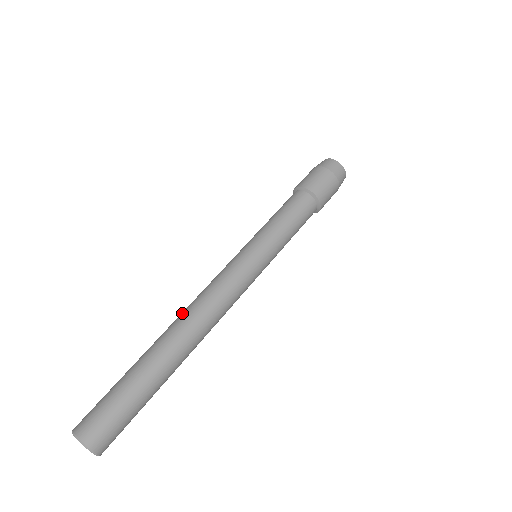
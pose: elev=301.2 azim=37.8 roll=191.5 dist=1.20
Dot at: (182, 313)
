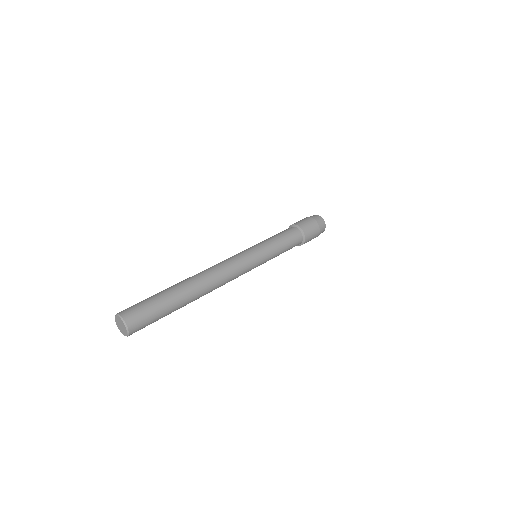
Dot at: occluded
